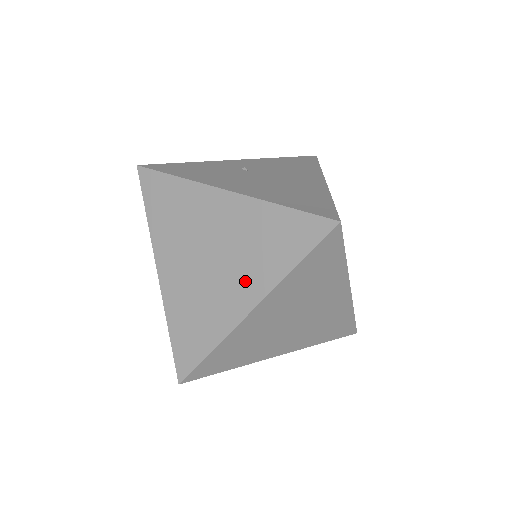
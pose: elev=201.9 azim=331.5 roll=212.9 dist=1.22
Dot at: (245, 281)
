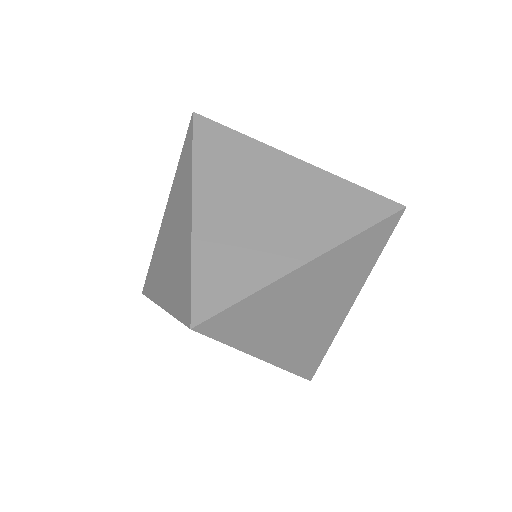
Dot at: (306, 233)
